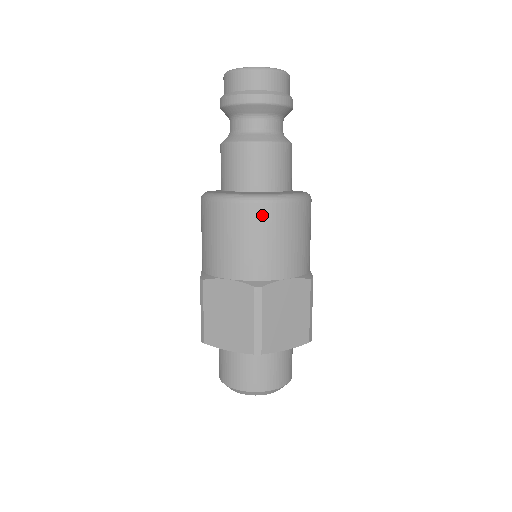
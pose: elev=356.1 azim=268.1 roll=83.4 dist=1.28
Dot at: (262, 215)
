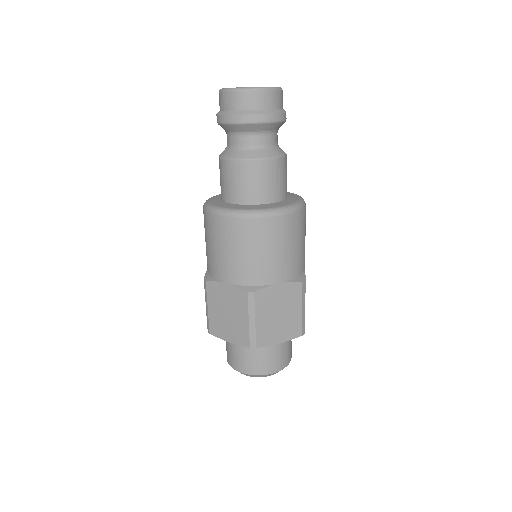
Dot at: (253, 229)
